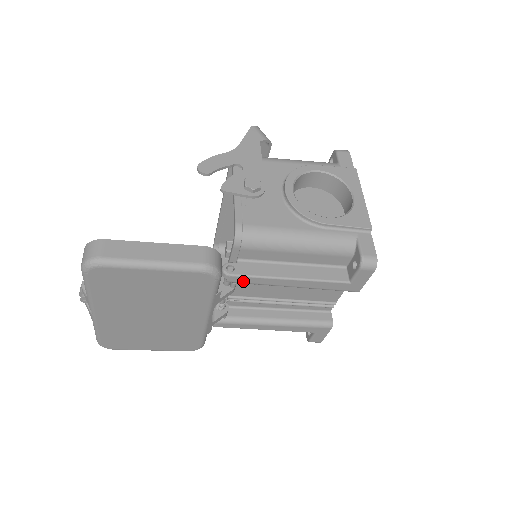
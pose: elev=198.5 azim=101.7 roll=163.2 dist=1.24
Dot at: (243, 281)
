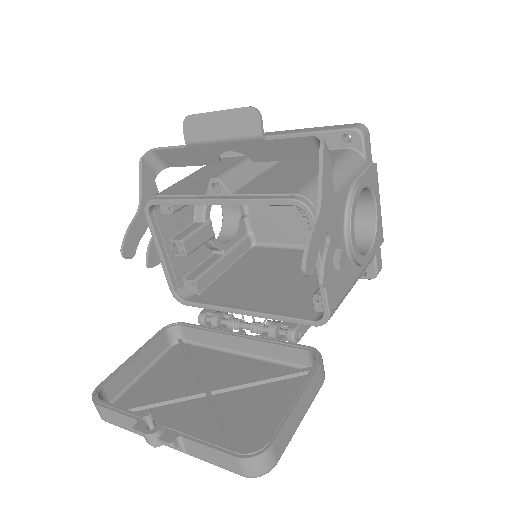
Dot at: occluded
